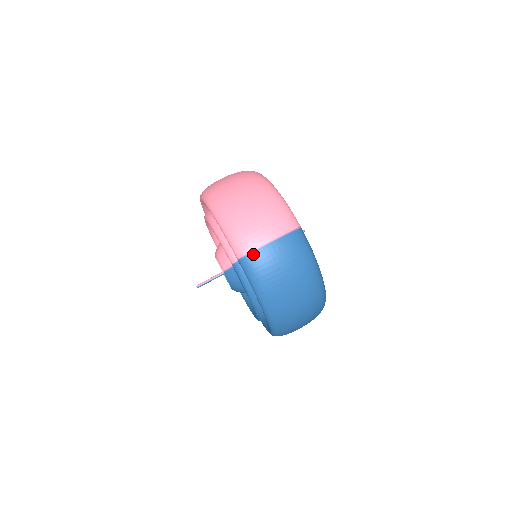
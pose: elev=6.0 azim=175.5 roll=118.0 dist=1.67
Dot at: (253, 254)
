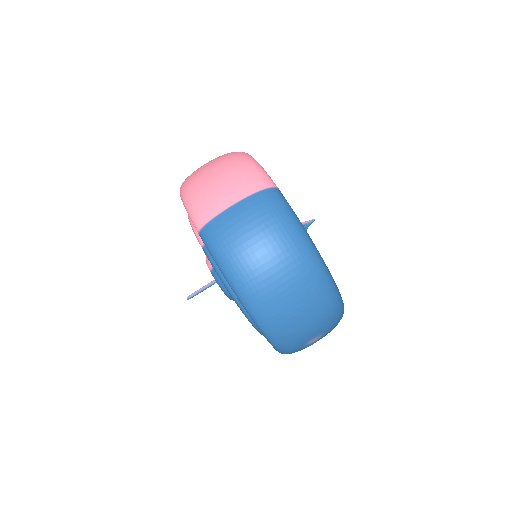
Dot at: (213, 222)
